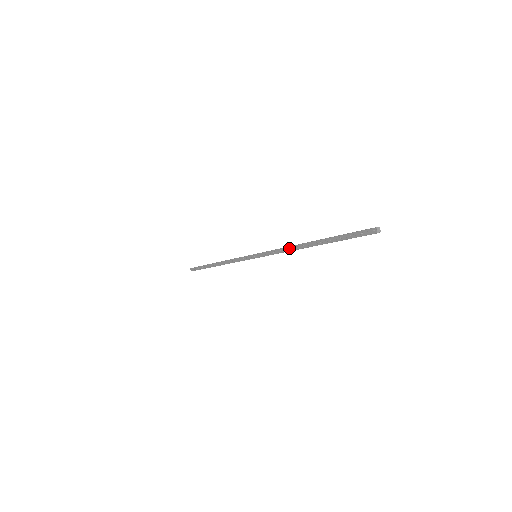
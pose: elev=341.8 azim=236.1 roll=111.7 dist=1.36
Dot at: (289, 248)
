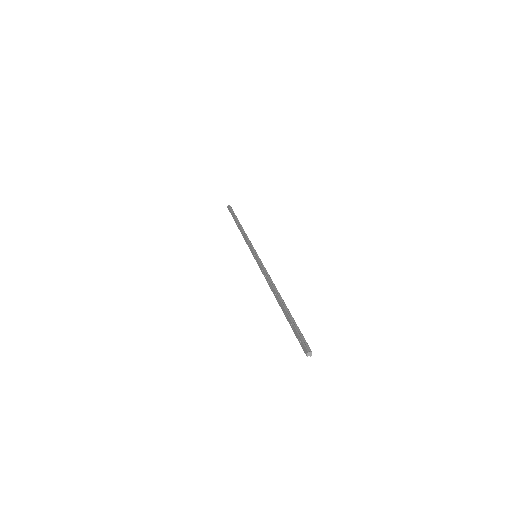
Dot at: (269, 283)
